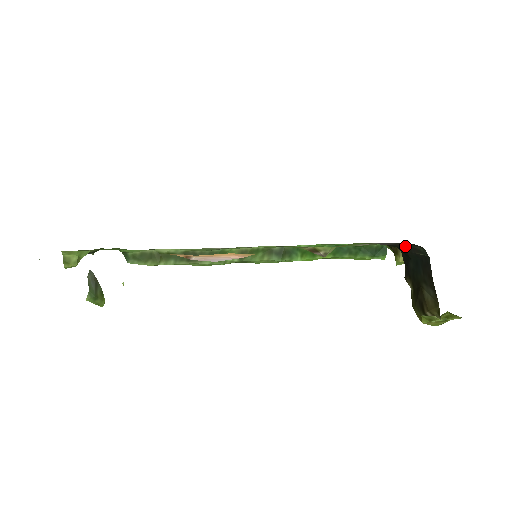
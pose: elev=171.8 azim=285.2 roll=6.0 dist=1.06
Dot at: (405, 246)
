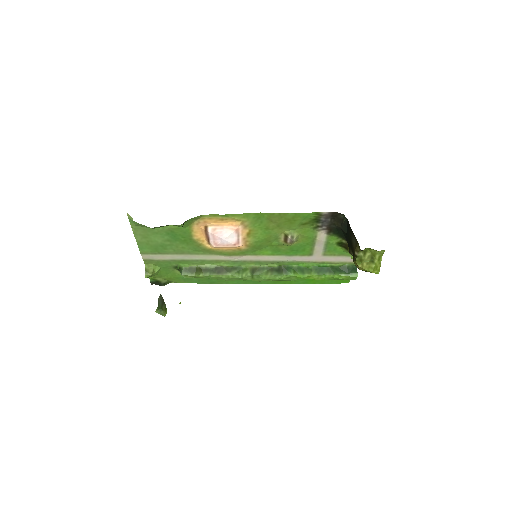
Dot at: (336, 221)
